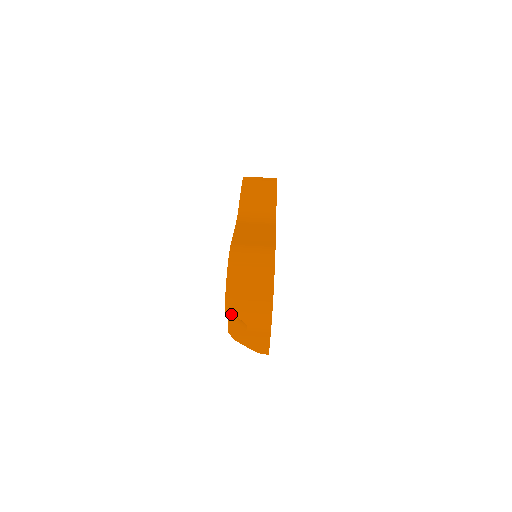
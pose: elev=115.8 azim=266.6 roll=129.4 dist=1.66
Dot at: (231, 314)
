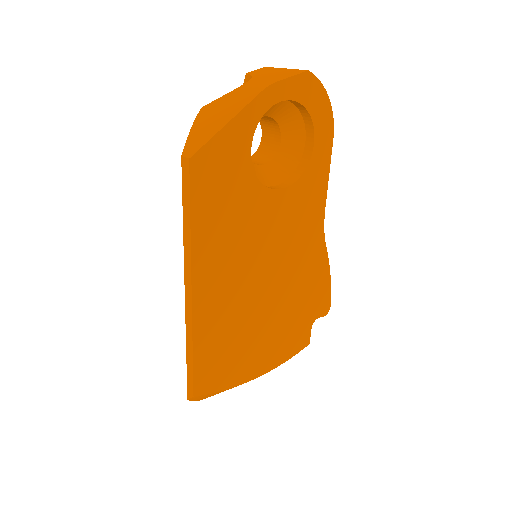
Dot at: (251, 74)
